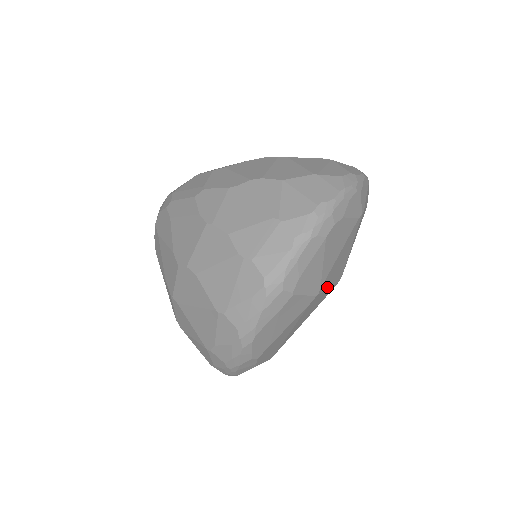
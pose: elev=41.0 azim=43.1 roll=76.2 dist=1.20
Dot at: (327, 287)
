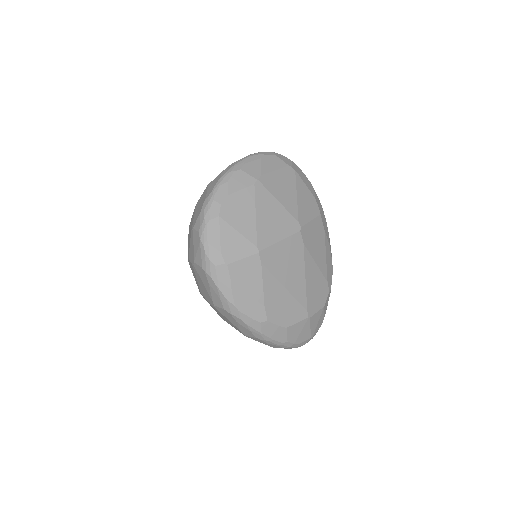
Dot at: (275, 242)
